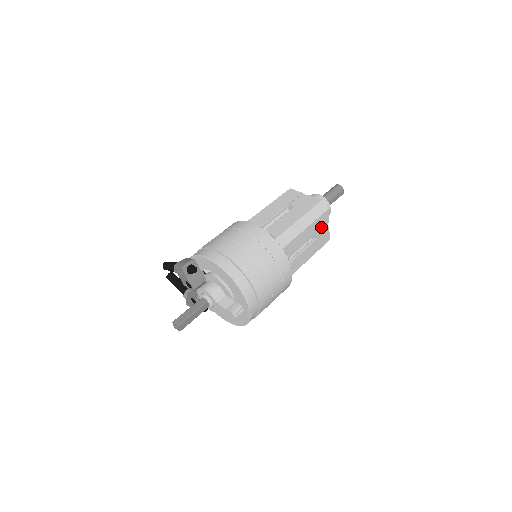
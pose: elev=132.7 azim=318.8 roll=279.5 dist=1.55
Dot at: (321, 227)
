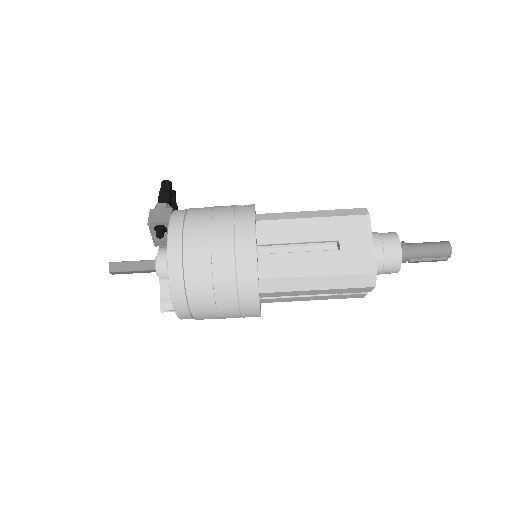
Dot at: (351, 291)
